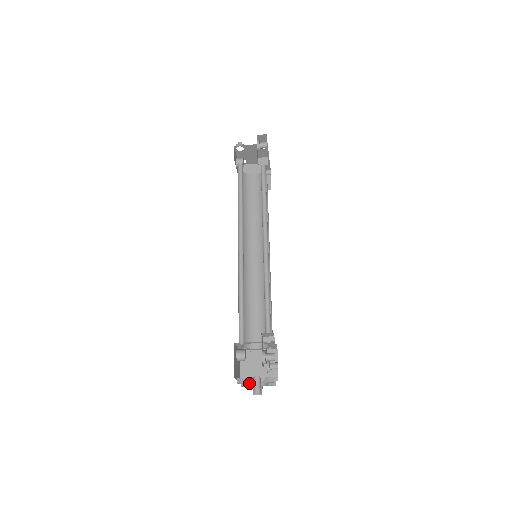
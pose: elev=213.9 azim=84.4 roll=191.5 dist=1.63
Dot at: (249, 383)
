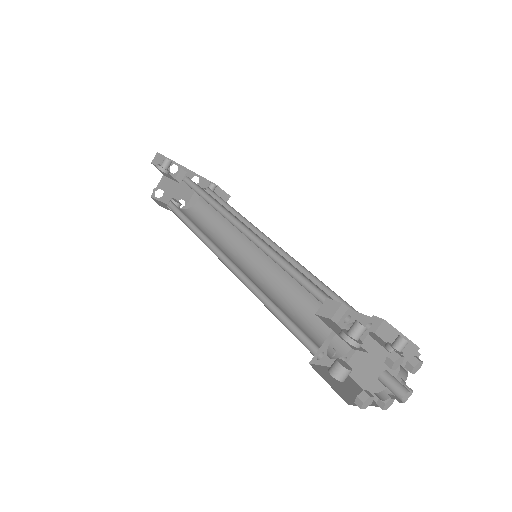
Dot at: (385, 394)
